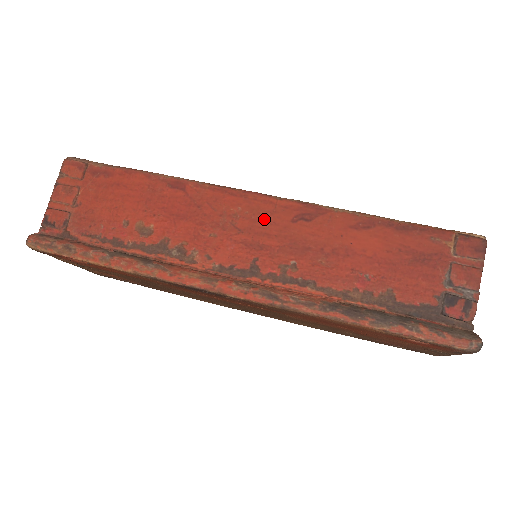
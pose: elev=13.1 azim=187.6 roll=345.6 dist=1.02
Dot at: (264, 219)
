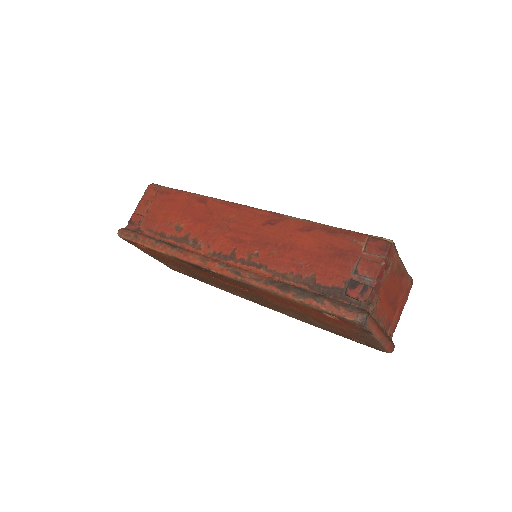
Dot at: (246, 223)
